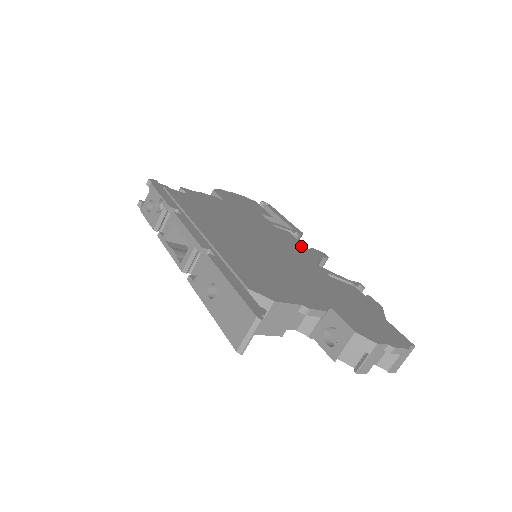
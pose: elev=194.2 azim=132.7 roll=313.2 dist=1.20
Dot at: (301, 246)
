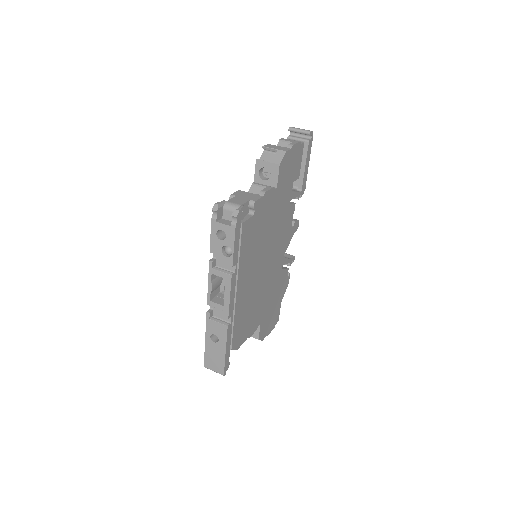
Dot at: (290, 229)
